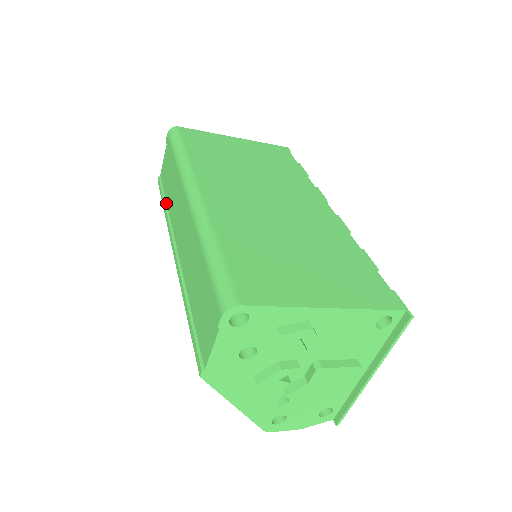
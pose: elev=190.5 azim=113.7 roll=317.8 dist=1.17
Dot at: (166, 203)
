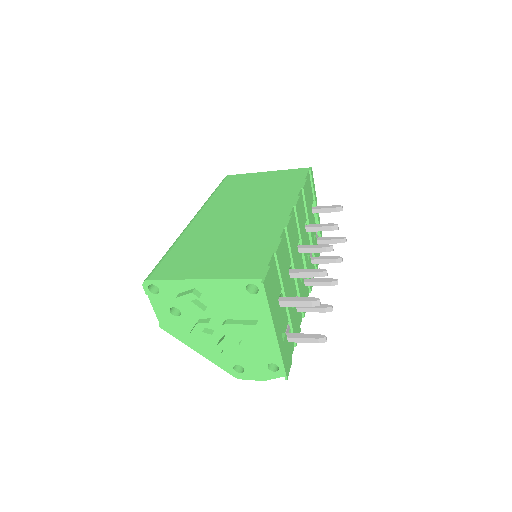
Dot at: occluded
